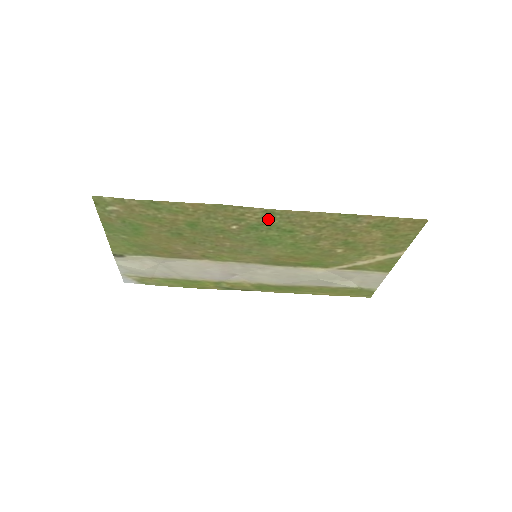
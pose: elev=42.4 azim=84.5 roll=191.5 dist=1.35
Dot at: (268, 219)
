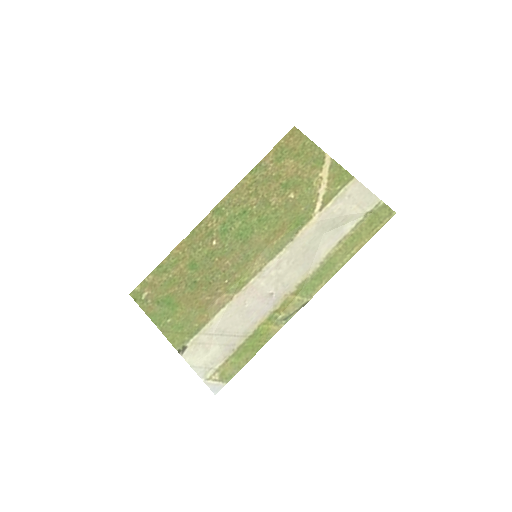
Dot at: (222, 217)
